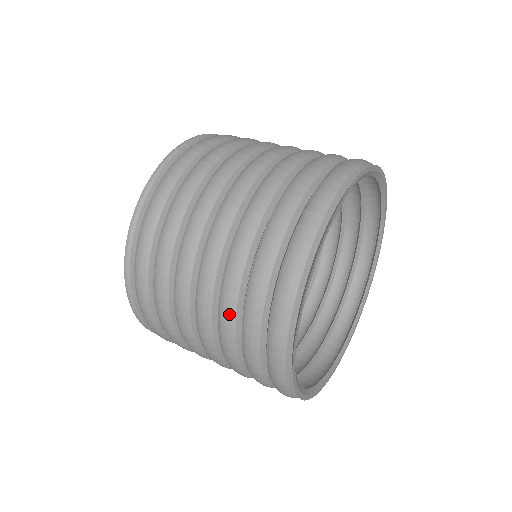
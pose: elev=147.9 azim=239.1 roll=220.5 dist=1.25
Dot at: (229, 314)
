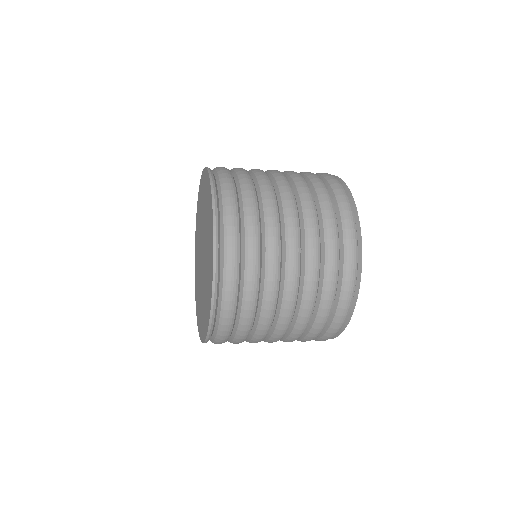
Dot at: (296, 172)
